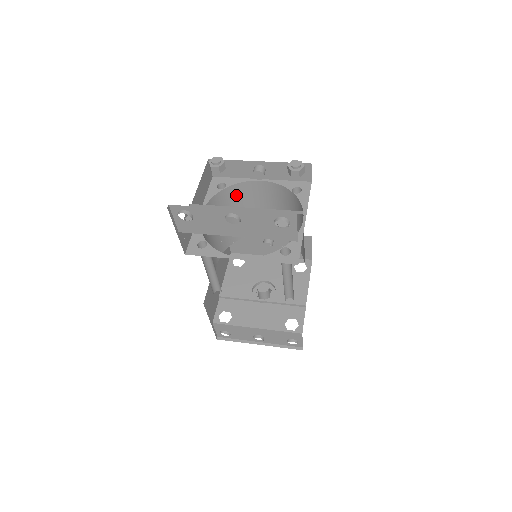
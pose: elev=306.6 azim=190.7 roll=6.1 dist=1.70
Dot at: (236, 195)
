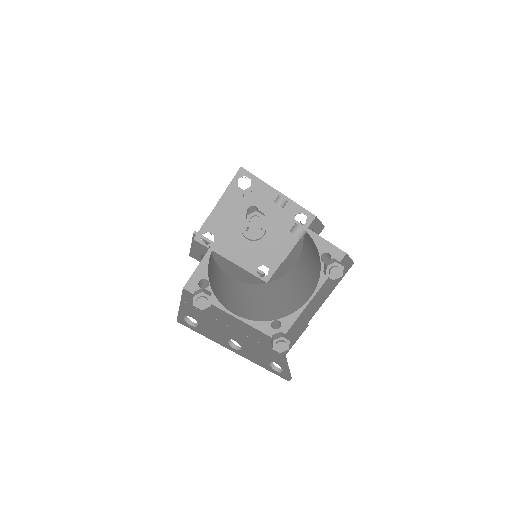
Dot at: occluded
